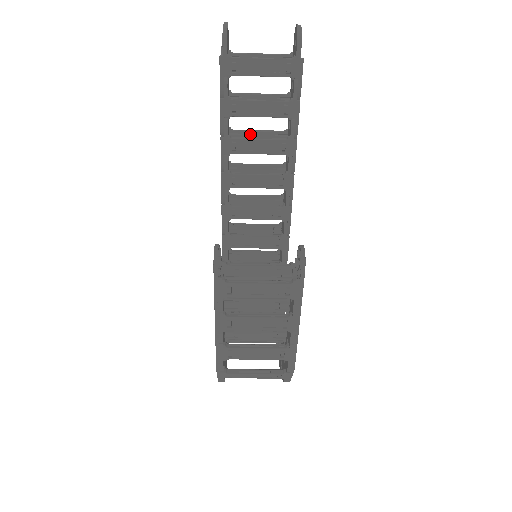
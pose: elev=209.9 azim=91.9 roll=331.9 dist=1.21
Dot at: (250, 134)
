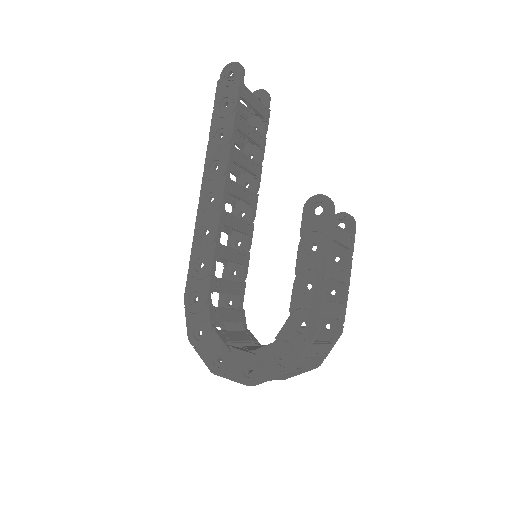
Dot at: occluded
